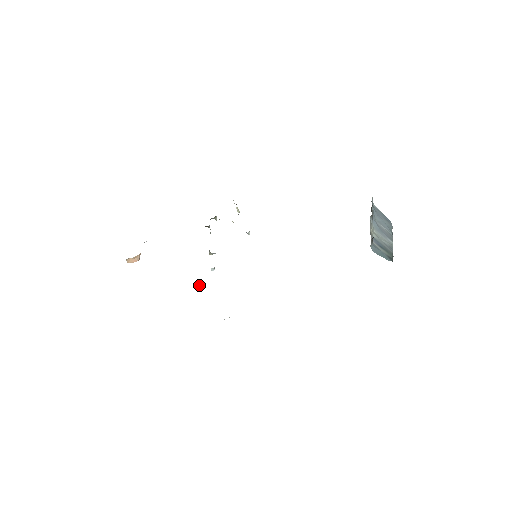
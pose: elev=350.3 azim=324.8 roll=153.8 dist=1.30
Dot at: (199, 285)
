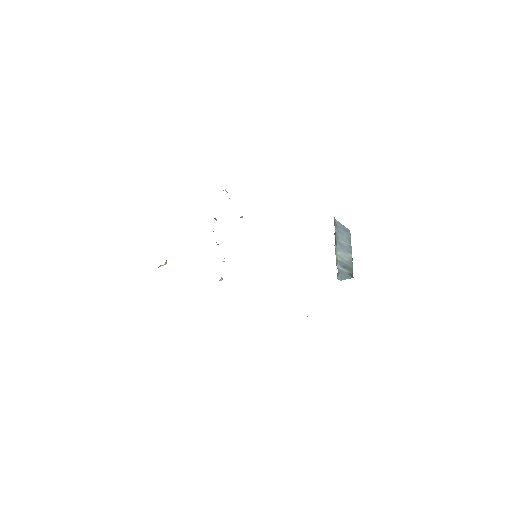
Dot at: (219, 280)
